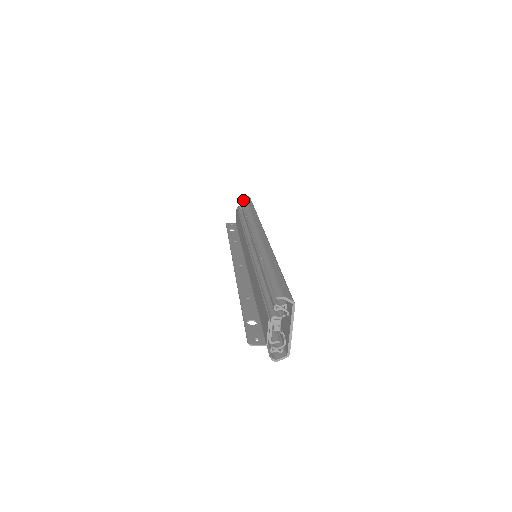
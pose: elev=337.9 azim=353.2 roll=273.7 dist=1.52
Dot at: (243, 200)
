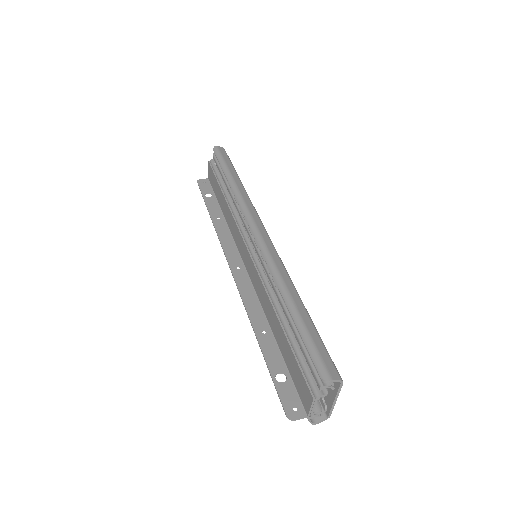
Dot at: (220, 160)
